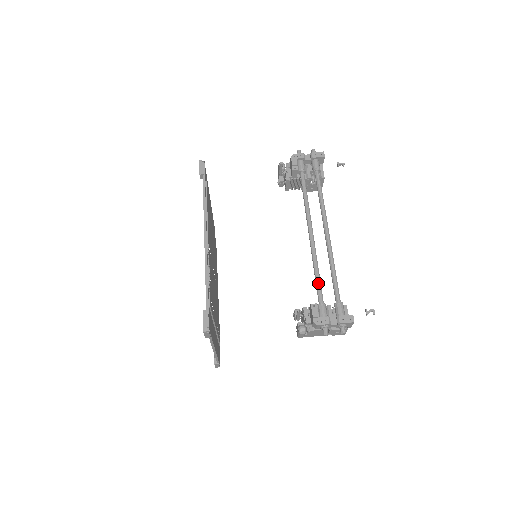
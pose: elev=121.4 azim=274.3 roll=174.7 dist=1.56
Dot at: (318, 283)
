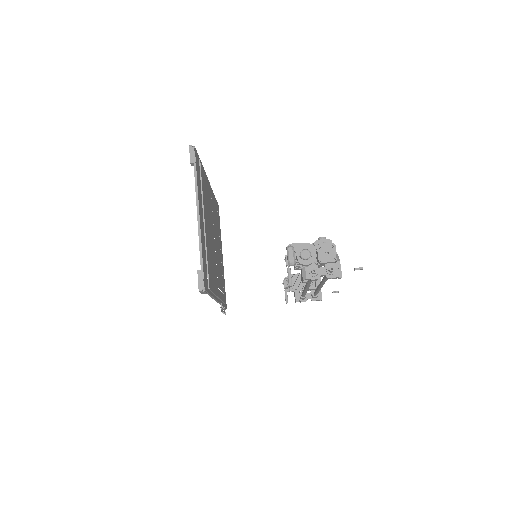
Dot at: occluded
